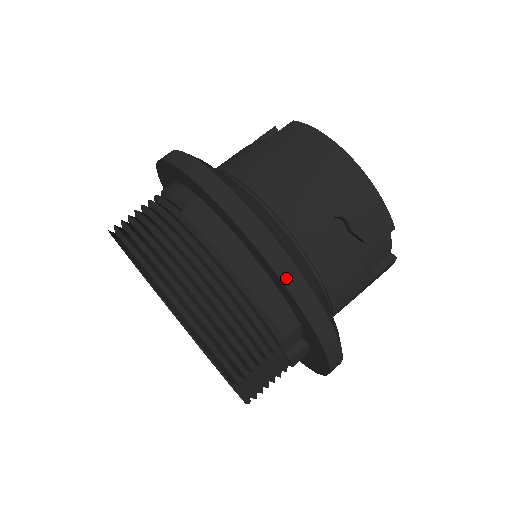
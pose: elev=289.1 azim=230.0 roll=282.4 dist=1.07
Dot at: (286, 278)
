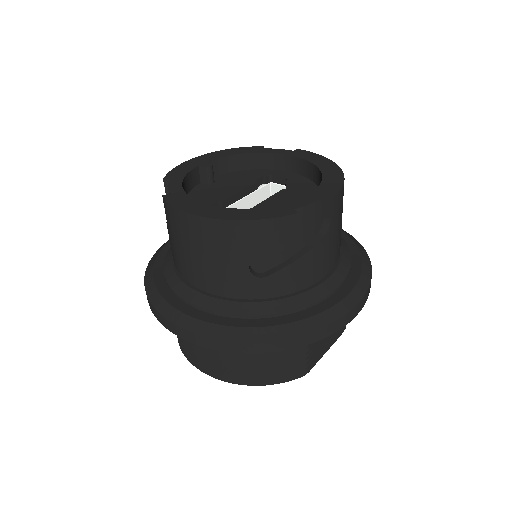
Dot at: (258, 350)
